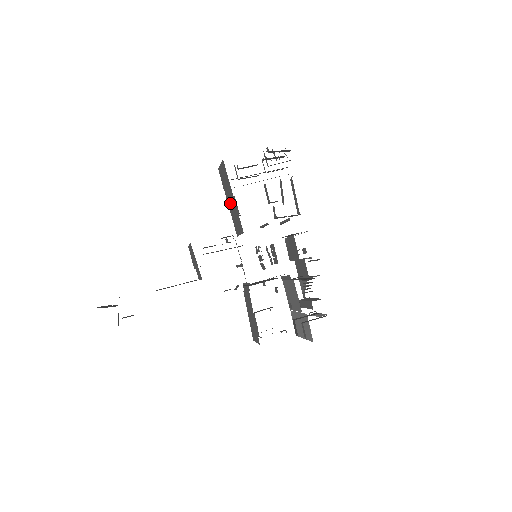
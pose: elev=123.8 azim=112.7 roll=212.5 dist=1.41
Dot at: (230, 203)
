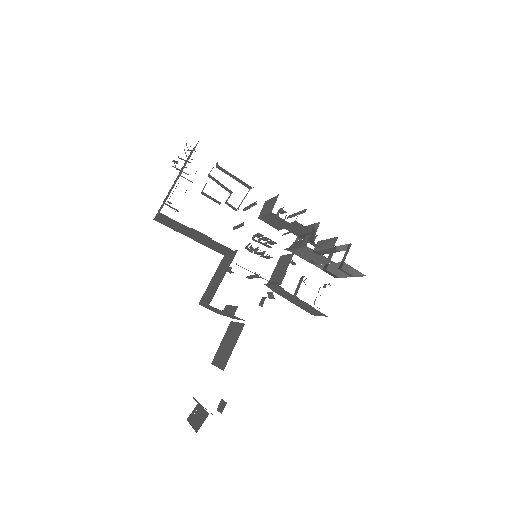
Dot at: (195, 238)
